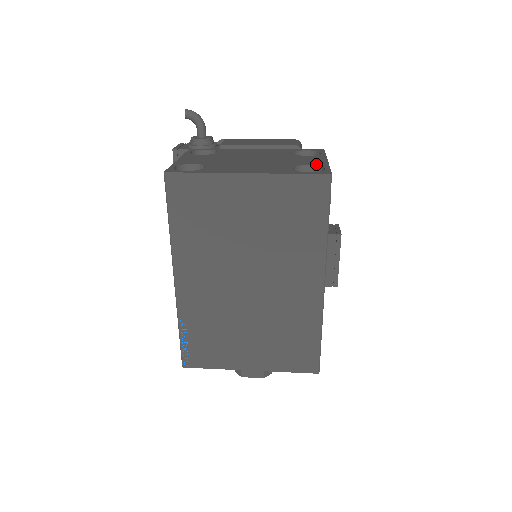
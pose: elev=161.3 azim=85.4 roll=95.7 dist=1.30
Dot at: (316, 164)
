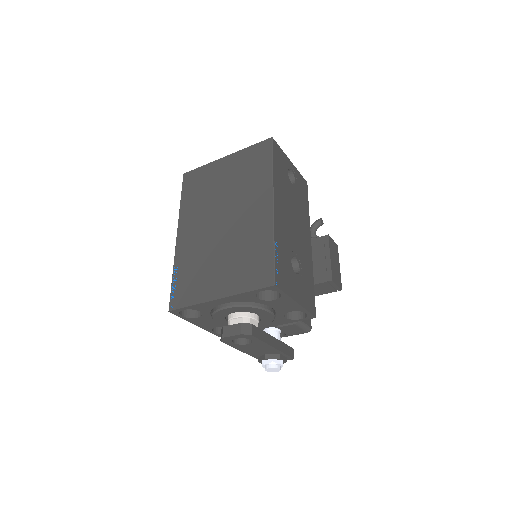
Dot at: occluded
